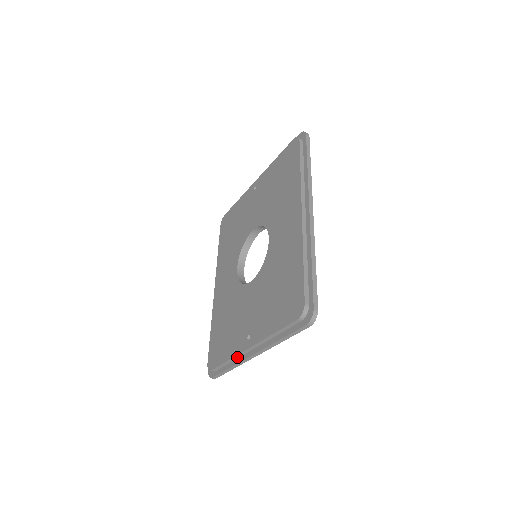
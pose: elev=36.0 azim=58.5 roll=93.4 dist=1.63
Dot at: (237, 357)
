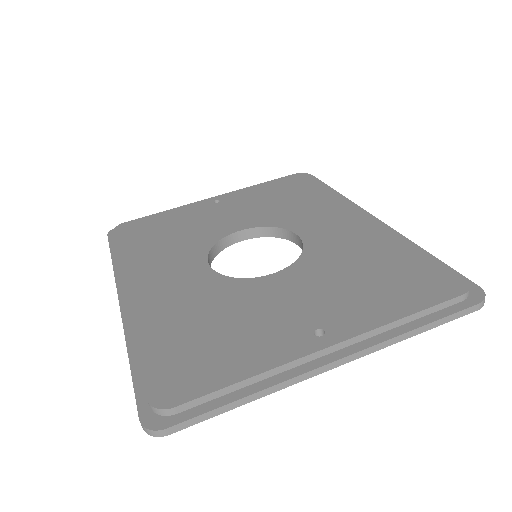
Dot at: (281, 370)
